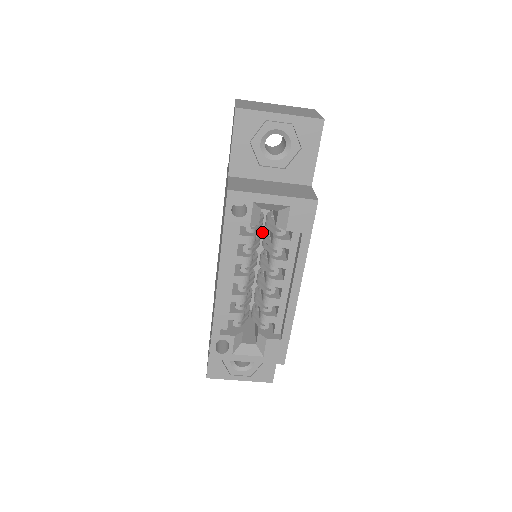
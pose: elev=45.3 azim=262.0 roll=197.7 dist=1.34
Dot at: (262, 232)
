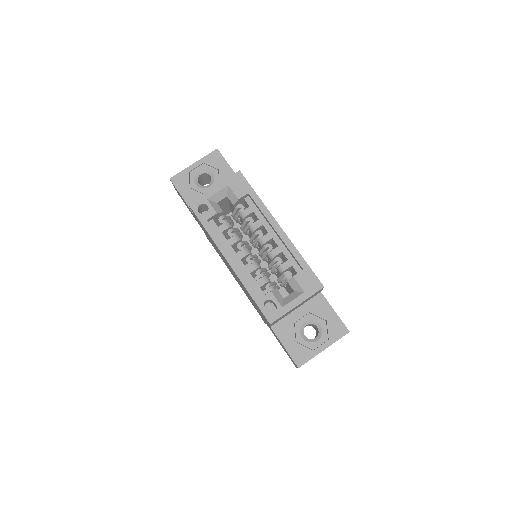
Dot at: (248, 241)
